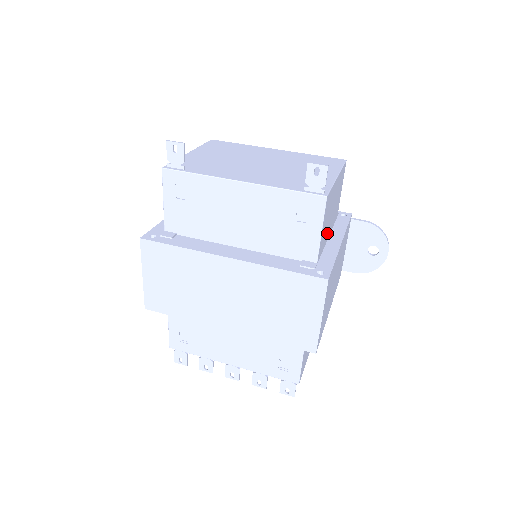
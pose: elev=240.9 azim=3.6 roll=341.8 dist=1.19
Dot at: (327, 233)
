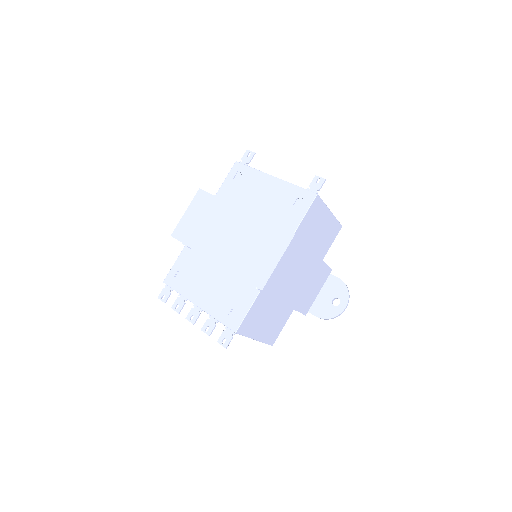
Dot at: (309, 240)
